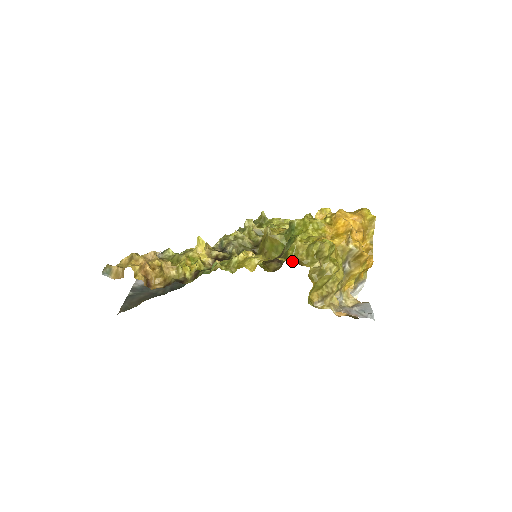
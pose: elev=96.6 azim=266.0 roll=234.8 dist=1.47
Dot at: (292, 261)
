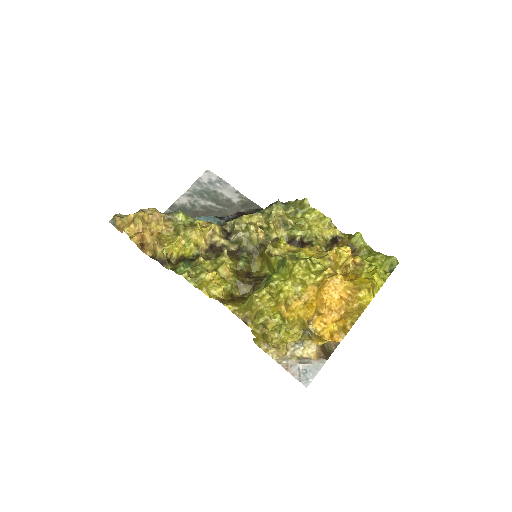
Dot at: (238, 315)
